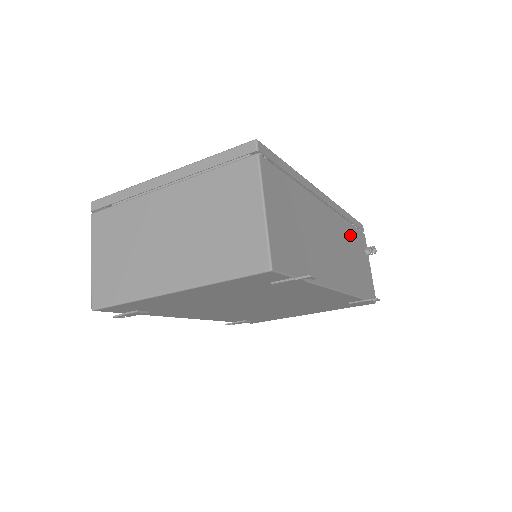
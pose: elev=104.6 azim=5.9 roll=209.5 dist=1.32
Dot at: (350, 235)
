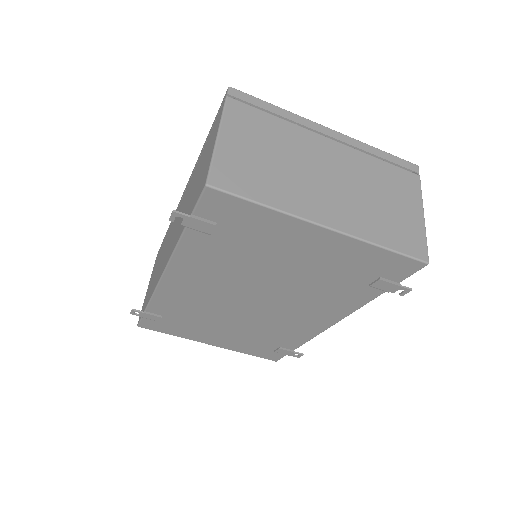
Dot at: occluded
